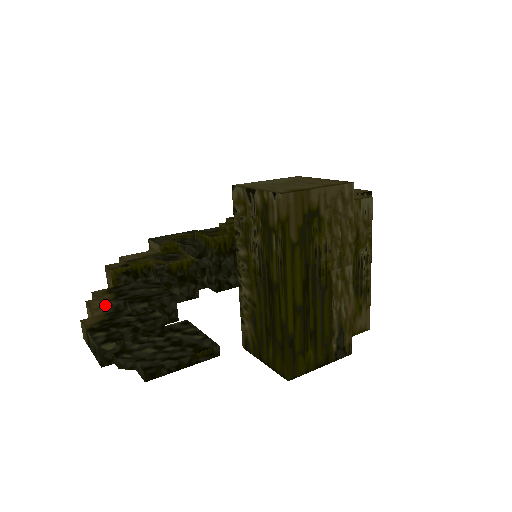
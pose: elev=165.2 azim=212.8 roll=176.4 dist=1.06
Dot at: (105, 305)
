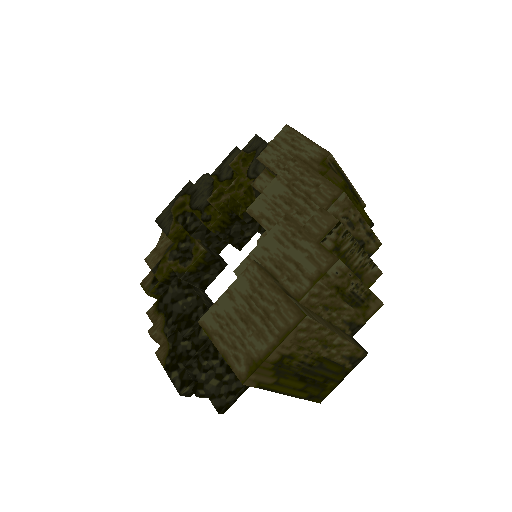
Dot at: (163, 333)
